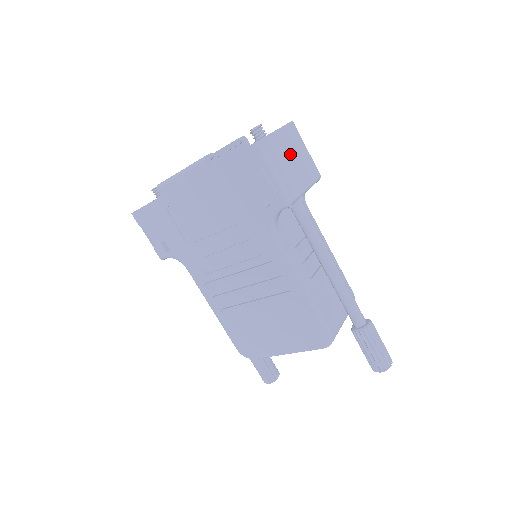
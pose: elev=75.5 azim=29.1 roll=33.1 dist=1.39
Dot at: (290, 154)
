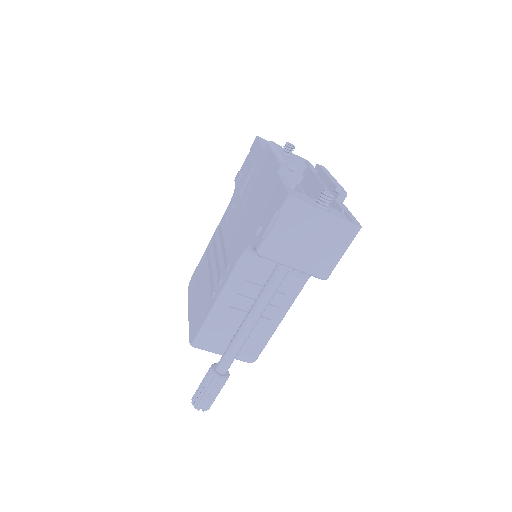
Dot at: (315, 237)
